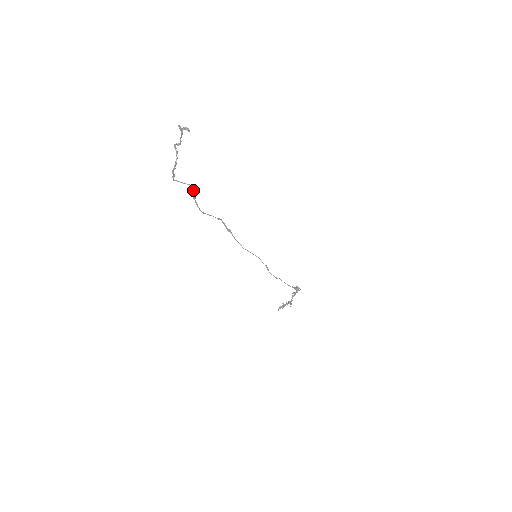
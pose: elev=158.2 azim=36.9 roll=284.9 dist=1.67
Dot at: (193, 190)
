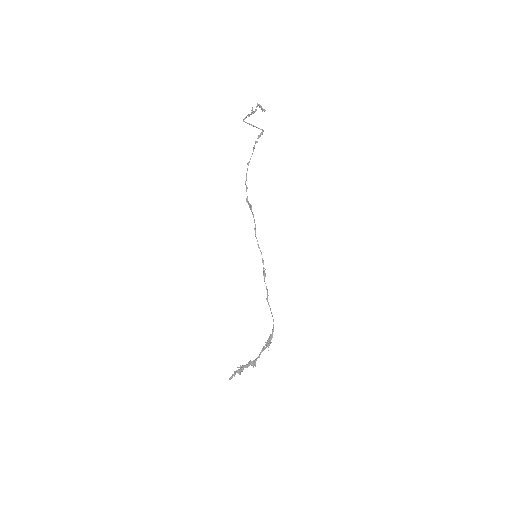
Dot at: (260, 134)
